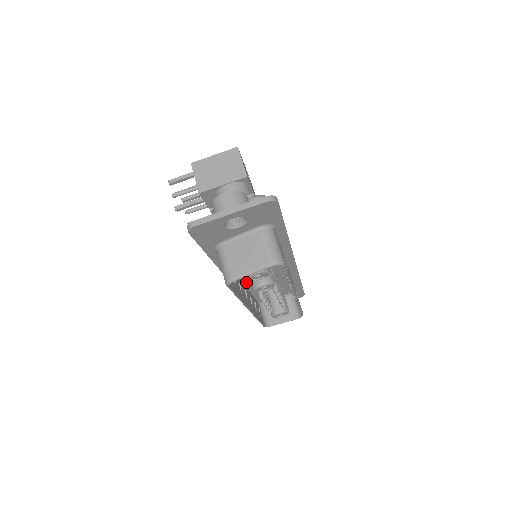
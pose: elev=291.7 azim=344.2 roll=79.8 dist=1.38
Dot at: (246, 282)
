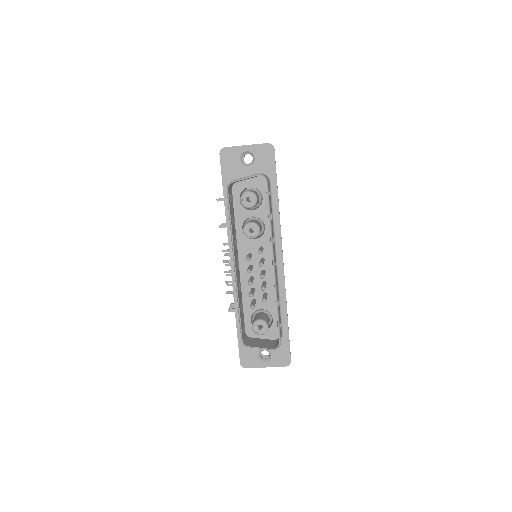
Dot at: (242, 277)
